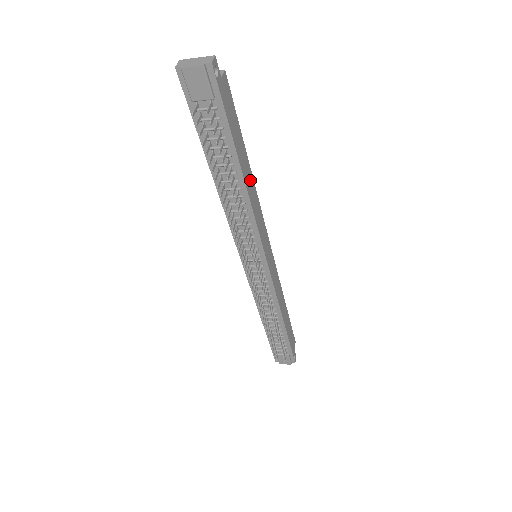
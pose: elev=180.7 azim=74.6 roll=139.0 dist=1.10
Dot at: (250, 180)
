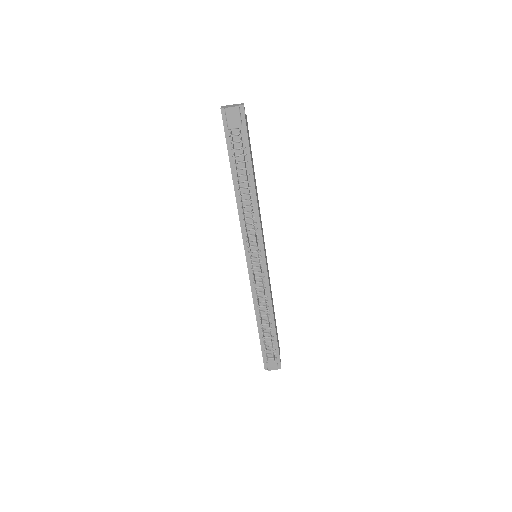
Dot at: (256, 191)
